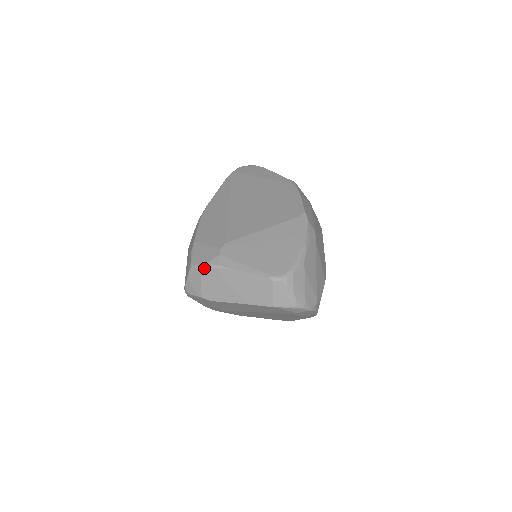
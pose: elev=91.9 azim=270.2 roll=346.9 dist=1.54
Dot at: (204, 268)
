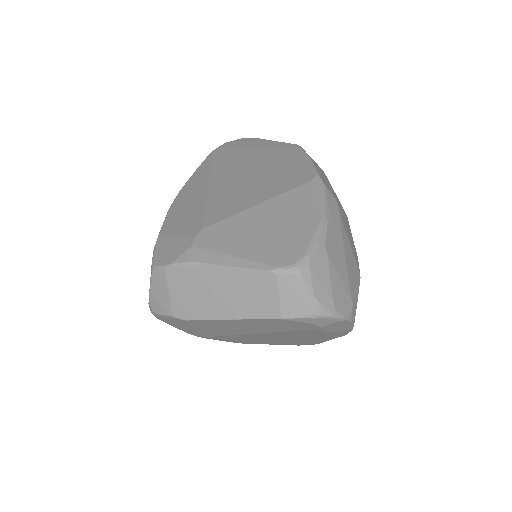
Dot at: (170, 269)
